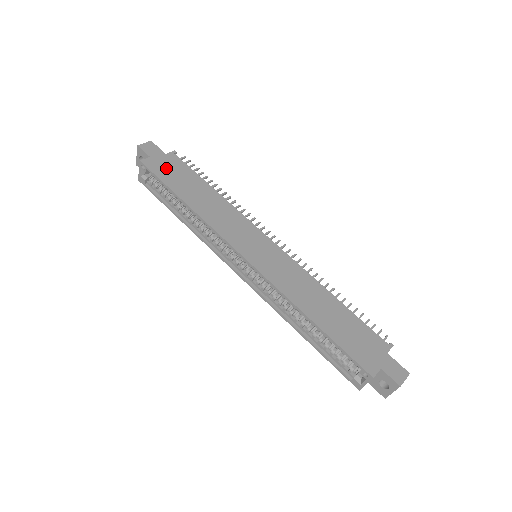
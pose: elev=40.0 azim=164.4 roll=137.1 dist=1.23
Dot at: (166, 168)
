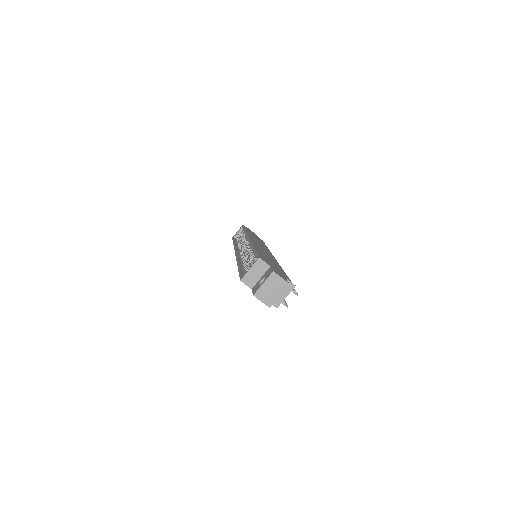
Dot at: occluded
